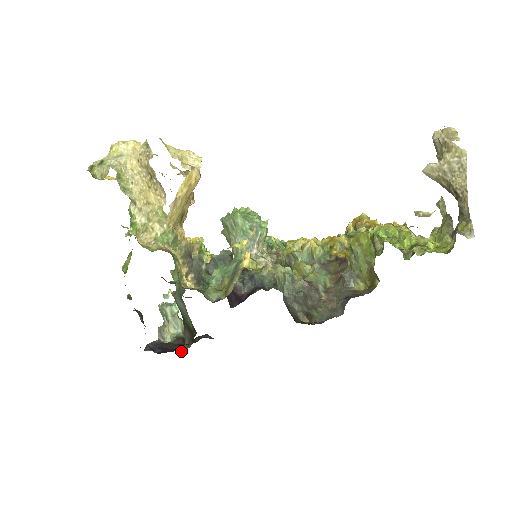
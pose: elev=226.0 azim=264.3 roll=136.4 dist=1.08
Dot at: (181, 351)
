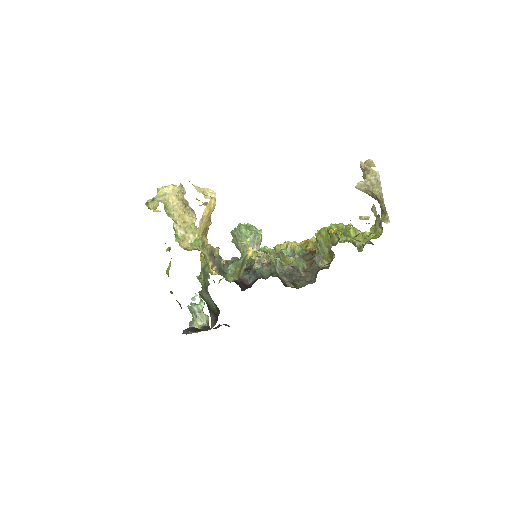
Dot at: occluded
